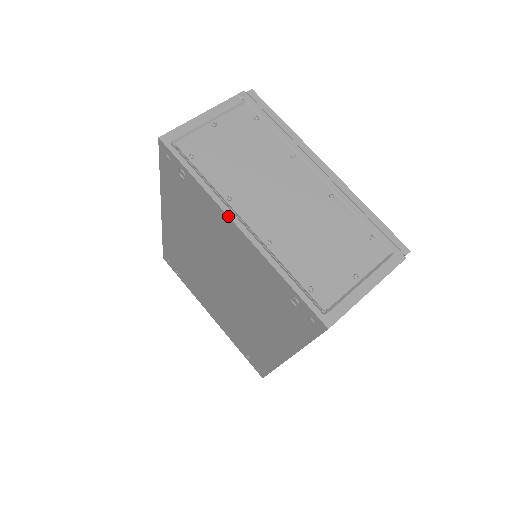
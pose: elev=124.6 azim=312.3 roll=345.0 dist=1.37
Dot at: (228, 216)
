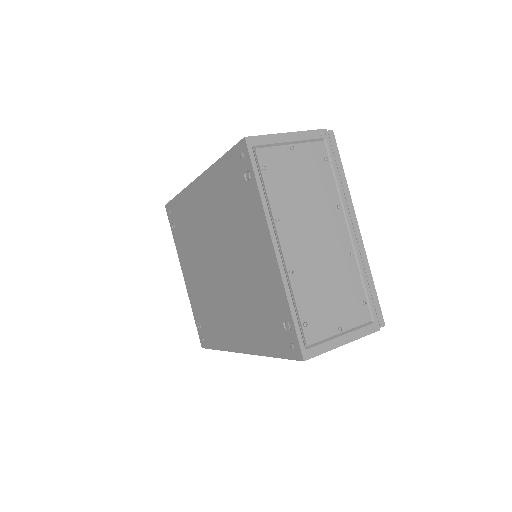
Dot at: (270, 235)
